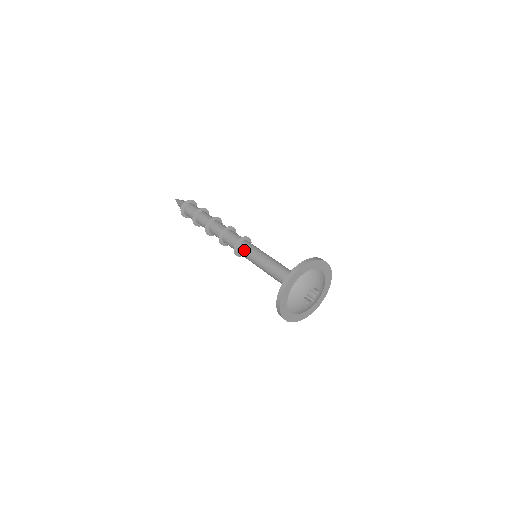
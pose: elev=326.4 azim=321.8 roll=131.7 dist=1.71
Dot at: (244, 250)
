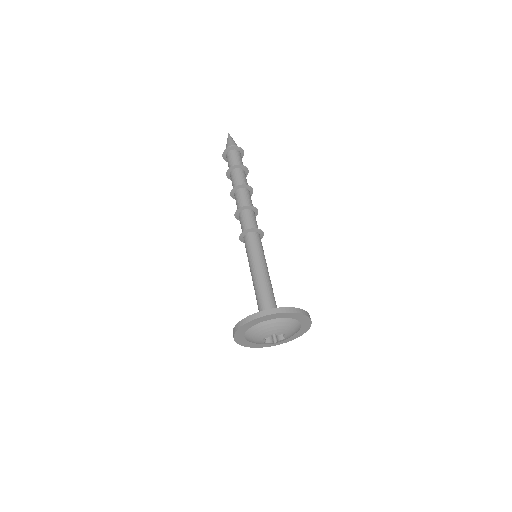
Dot at: (247, 244)
